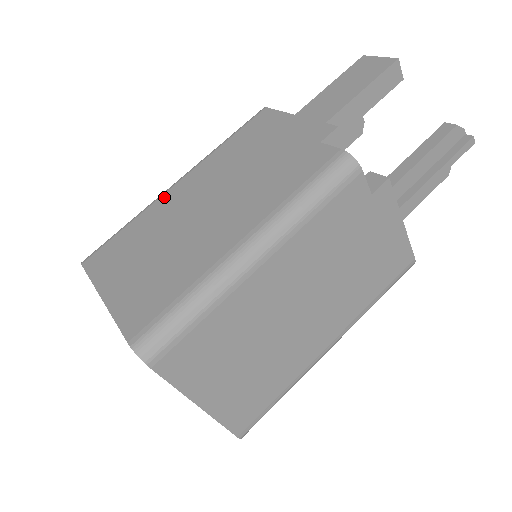
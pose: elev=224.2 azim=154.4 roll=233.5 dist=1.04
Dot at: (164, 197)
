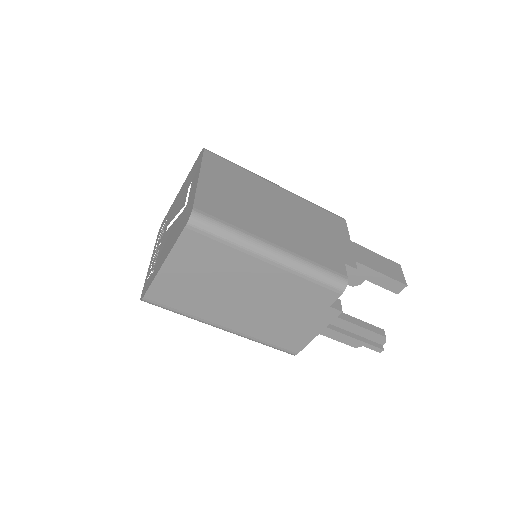
Dot at: (267, 183)
